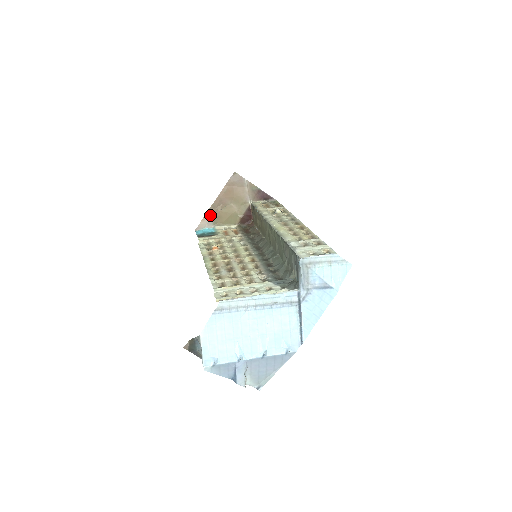
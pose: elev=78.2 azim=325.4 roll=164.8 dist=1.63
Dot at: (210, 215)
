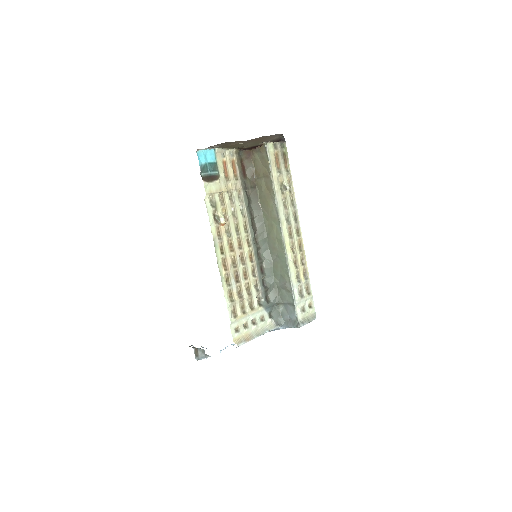
Dot at: (222, 144)
